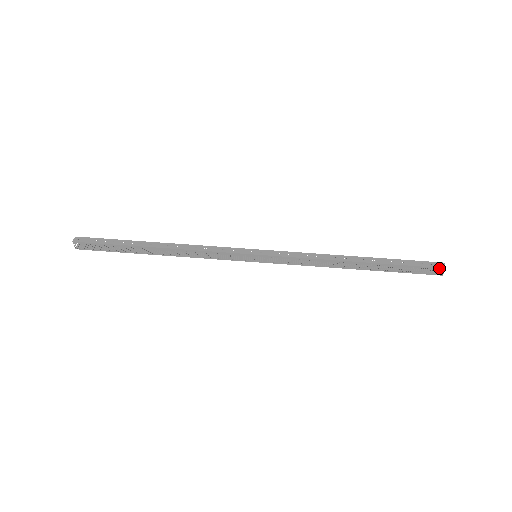
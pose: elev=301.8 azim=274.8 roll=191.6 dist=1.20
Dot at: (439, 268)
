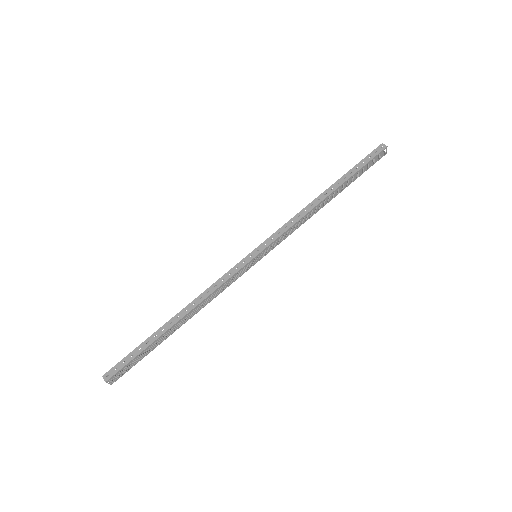
Dot at: (383, 150)
